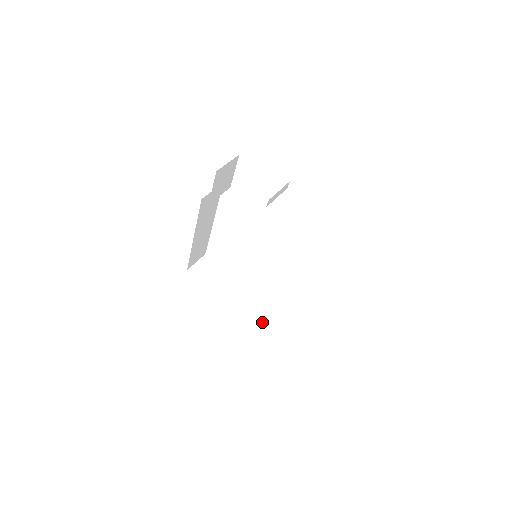
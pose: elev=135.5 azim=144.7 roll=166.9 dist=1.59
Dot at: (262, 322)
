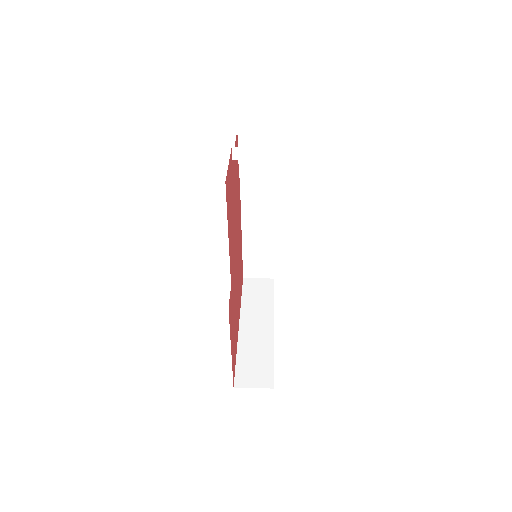
Dot at: (245, 357)
